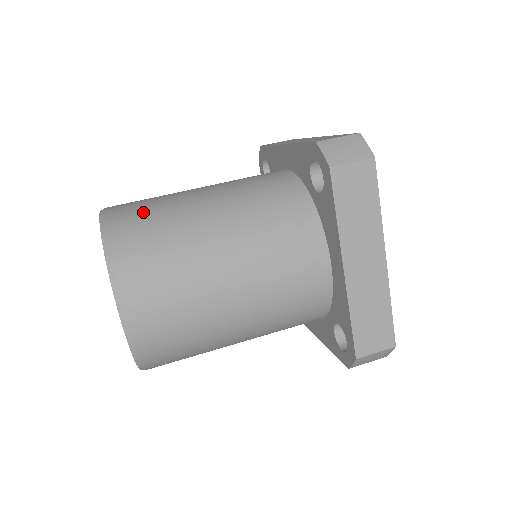
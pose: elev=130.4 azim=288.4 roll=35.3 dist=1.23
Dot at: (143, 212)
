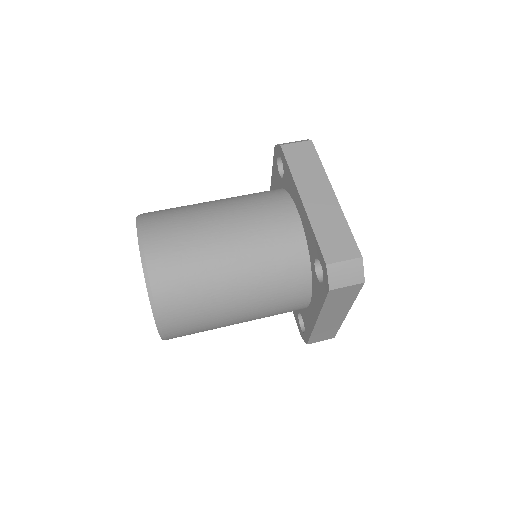
Dot at: (178, 266)
